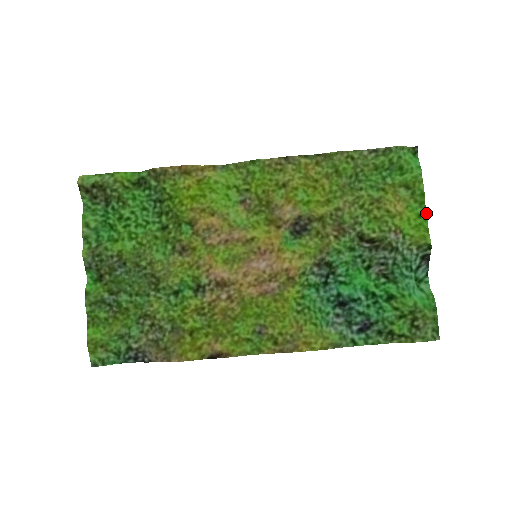
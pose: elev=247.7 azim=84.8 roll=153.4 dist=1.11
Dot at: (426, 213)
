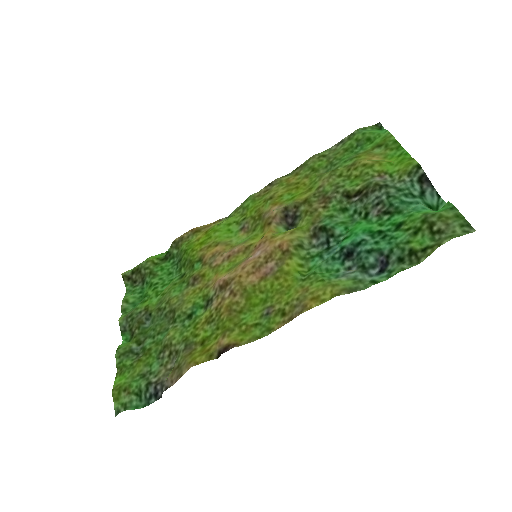
Dot at: (405, 150)
